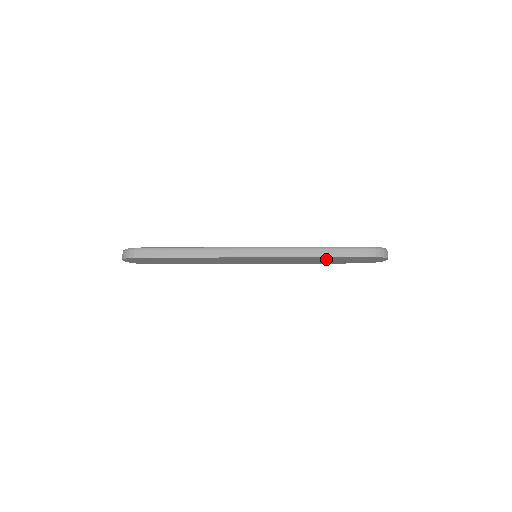
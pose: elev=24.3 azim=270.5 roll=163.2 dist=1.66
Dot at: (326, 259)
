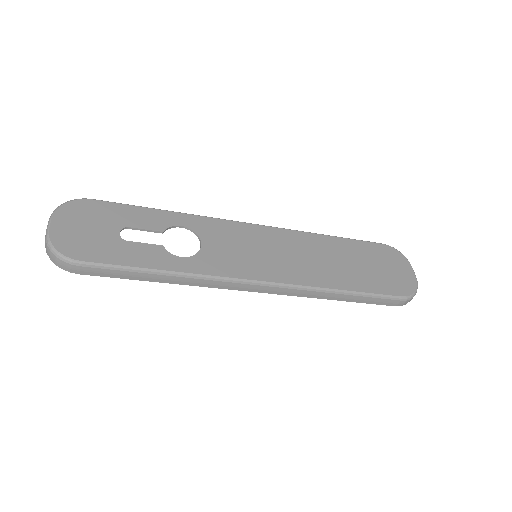
Dot at: occluded
